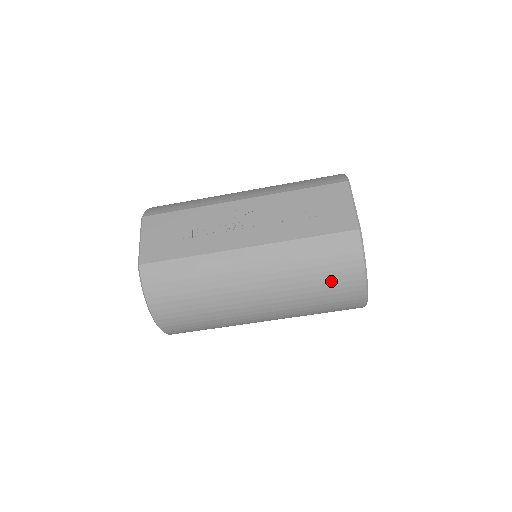
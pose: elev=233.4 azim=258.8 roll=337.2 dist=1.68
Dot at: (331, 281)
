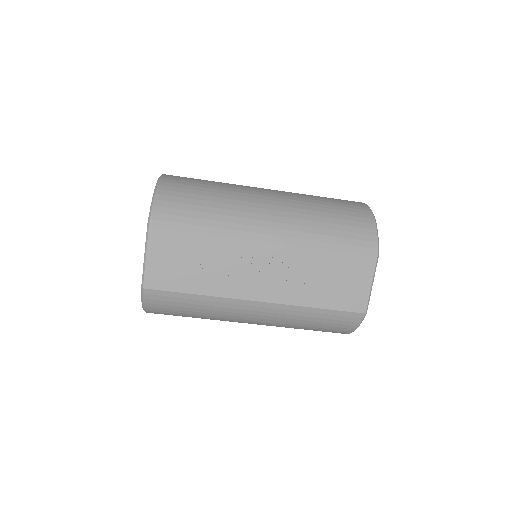
Dot at: (320, 330)
